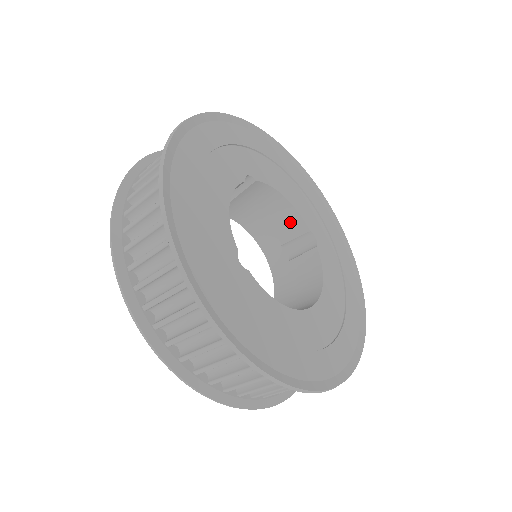
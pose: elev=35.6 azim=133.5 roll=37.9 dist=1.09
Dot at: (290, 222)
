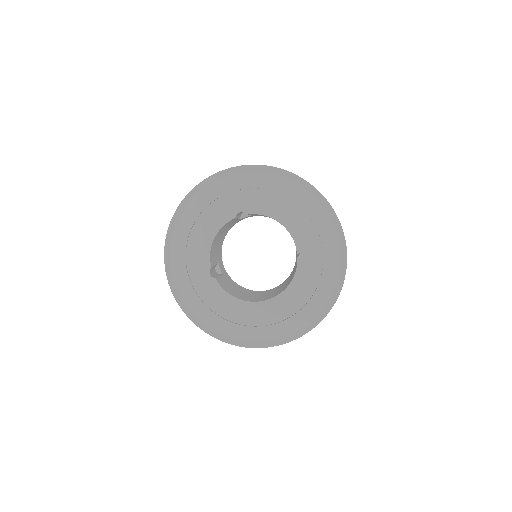
Dot at: occluded
